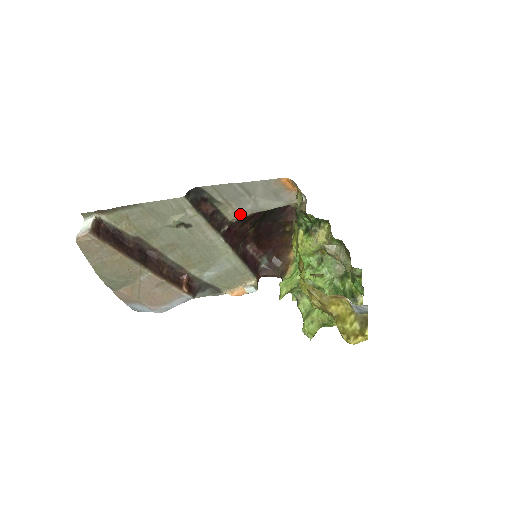
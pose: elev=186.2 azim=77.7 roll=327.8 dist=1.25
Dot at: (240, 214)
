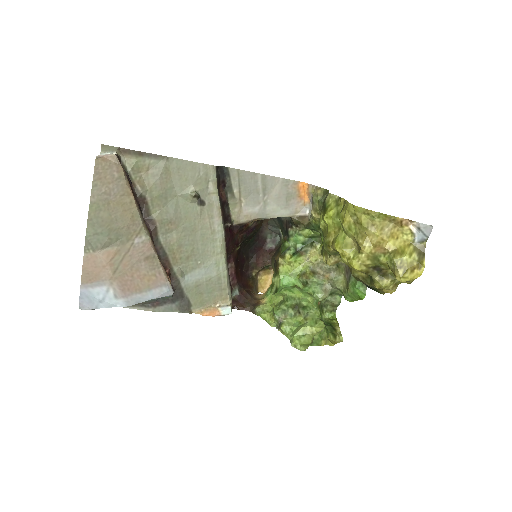
Dot at: (243, 217)
